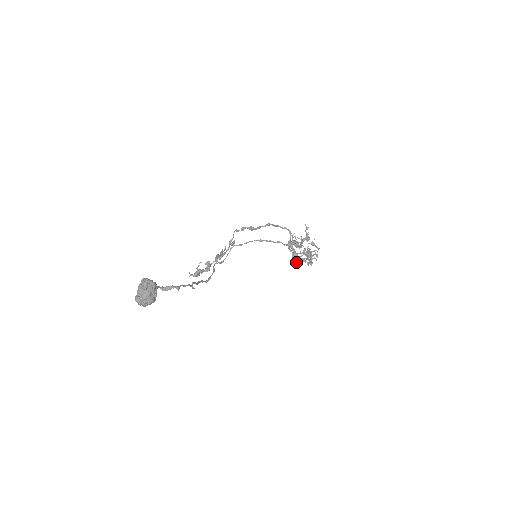
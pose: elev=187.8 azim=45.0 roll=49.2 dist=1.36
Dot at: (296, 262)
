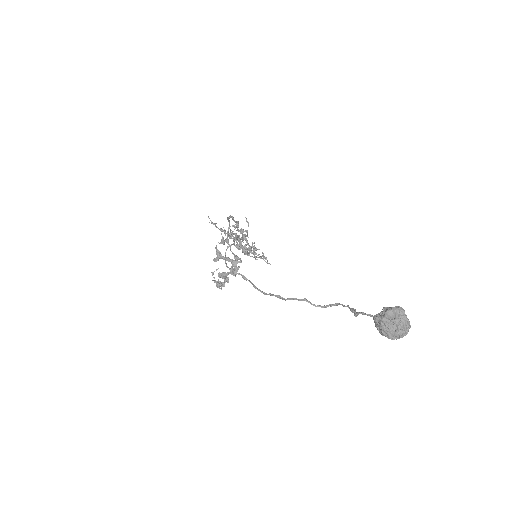
Dot at: (263, 259)
